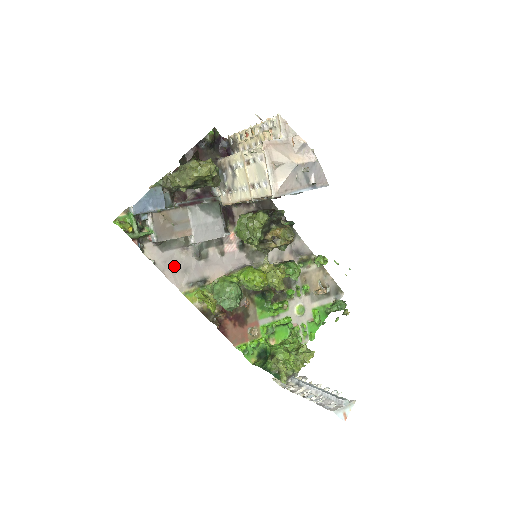
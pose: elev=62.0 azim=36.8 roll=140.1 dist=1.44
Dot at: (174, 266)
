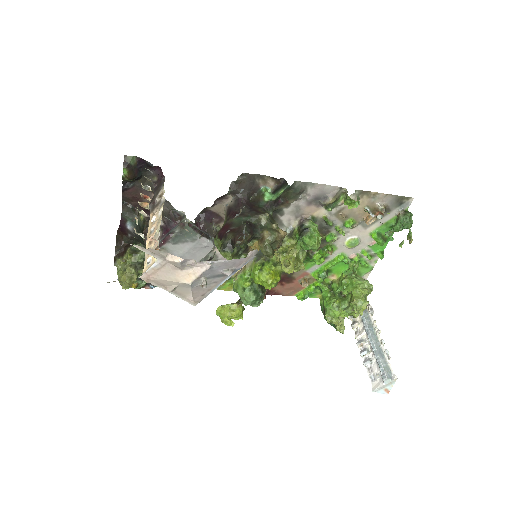
Dot at: occluded
